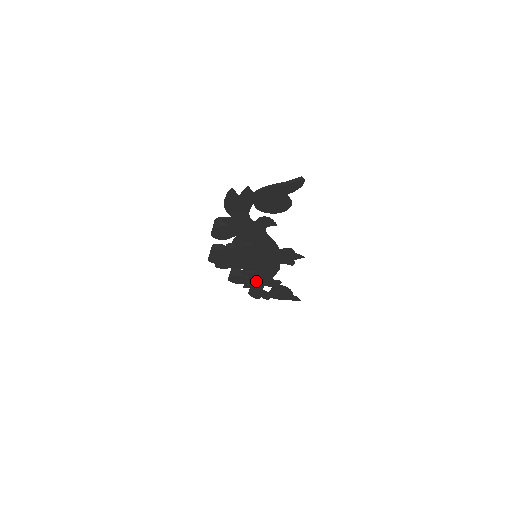
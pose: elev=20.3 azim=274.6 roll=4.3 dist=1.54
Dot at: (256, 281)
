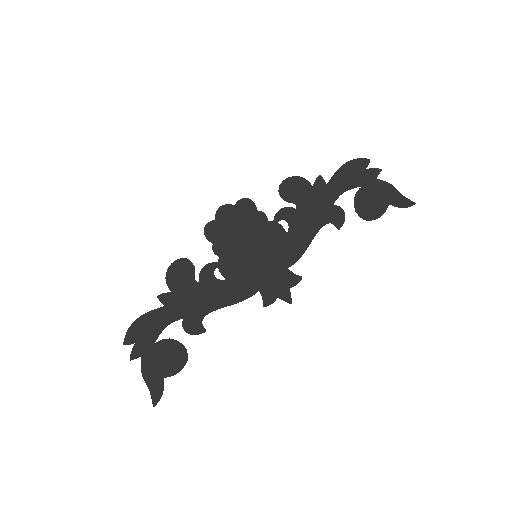
Dot at: (190, 299)
